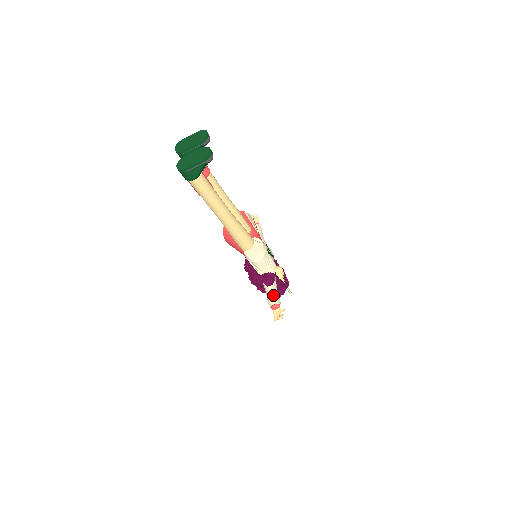
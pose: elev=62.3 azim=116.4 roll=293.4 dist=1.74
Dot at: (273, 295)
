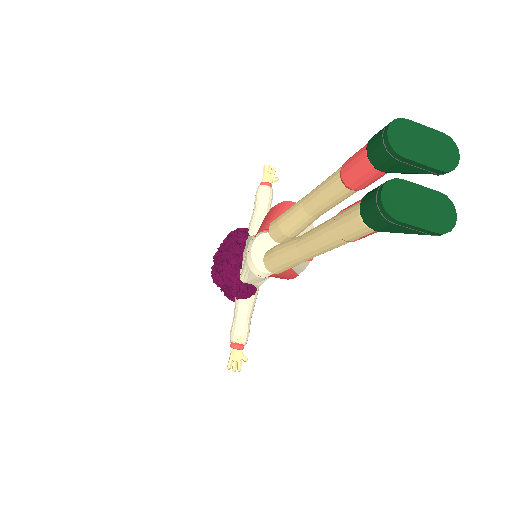
Dot at: (238, 318)
